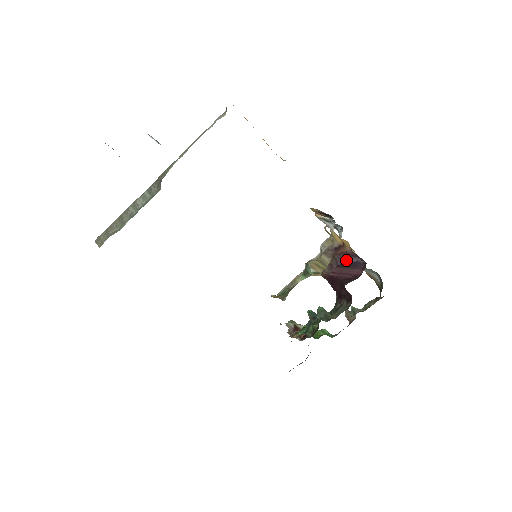
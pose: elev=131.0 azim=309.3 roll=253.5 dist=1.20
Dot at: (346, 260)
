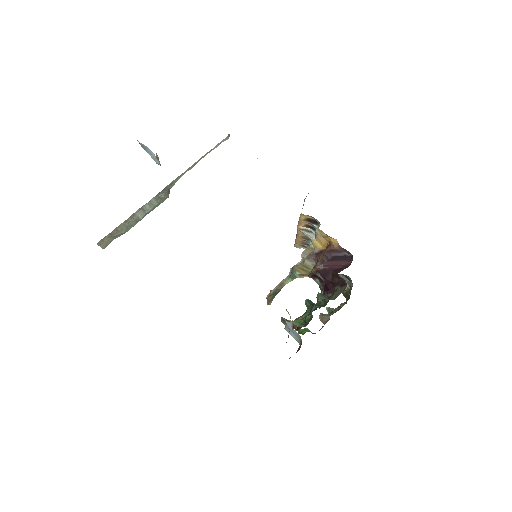
Dot at: (335, 255)
